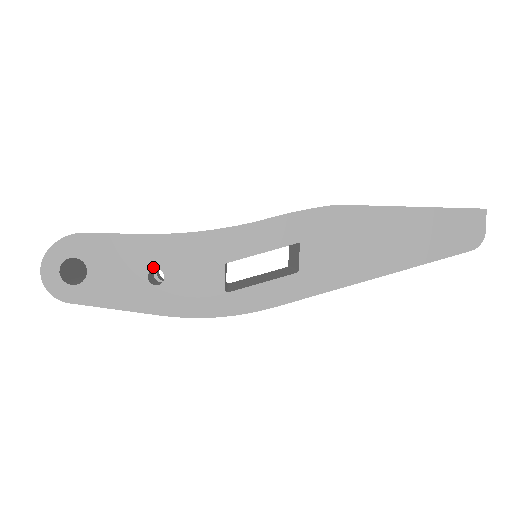
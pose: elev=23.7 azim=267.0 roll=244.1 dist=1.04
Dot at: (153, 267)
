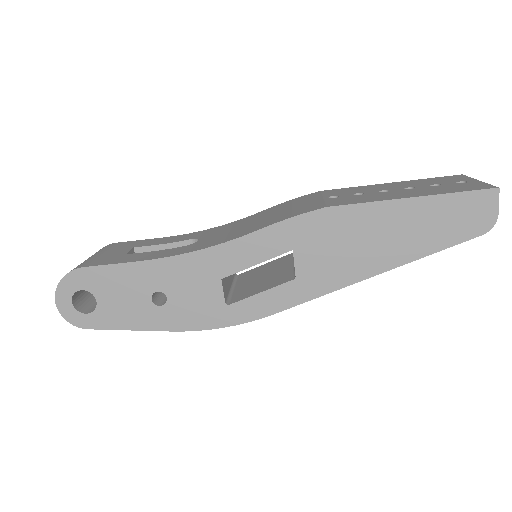
Dot at: (154, 290)
